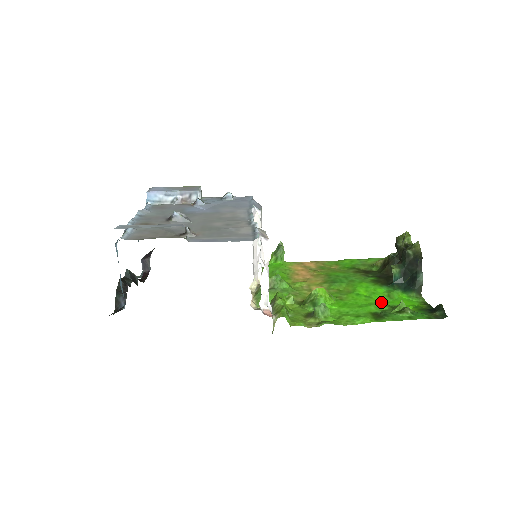
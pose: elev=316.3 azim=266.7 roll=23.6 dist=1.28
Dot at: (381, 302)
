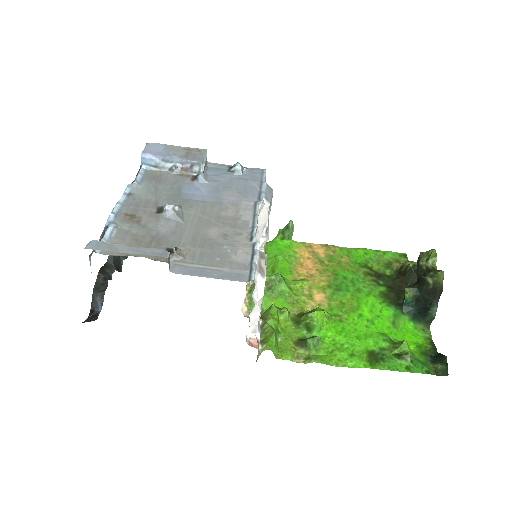
Dot at: (383, 332)
